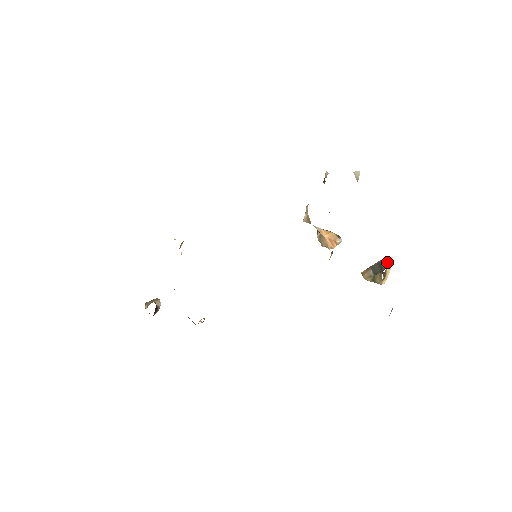
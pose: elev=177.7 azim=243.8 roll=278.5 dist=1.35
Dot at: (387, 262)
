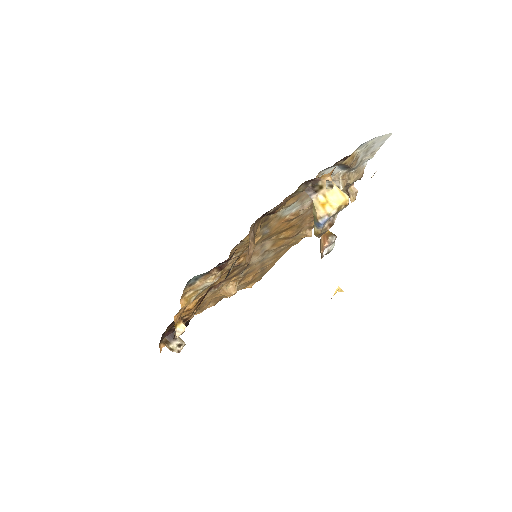
Dot at: (333, 190)
